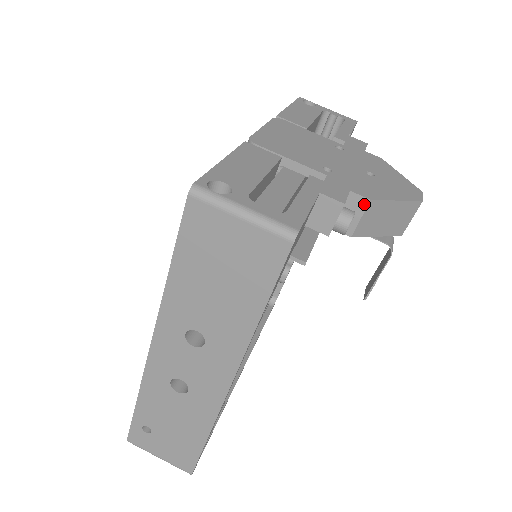
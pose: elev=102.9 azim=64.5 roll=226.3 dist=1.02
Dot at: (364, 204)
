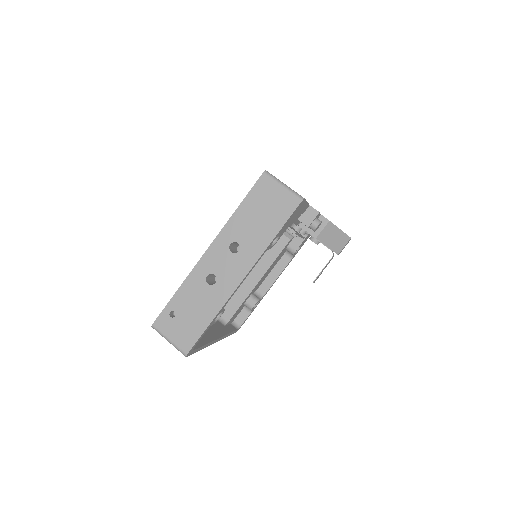
Dot at: (326, 222)
